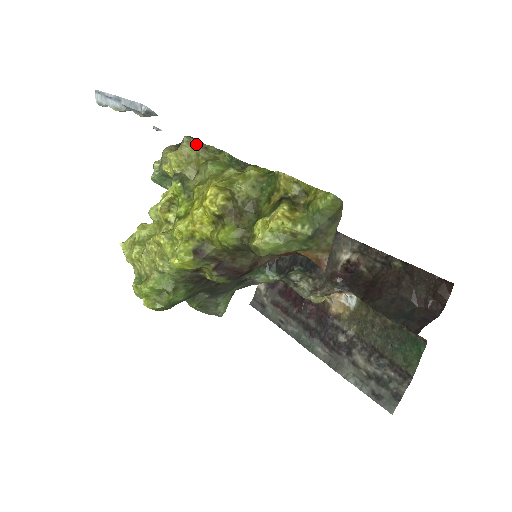
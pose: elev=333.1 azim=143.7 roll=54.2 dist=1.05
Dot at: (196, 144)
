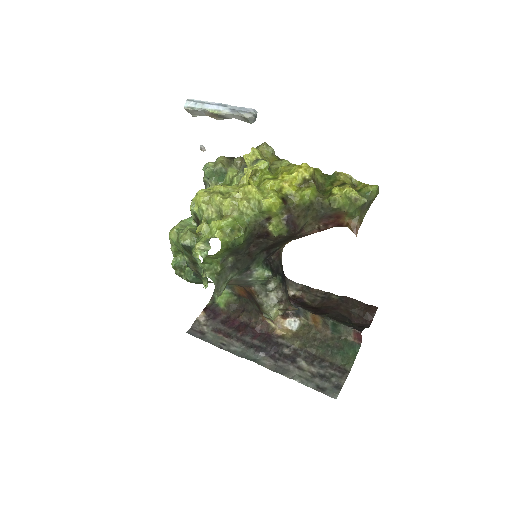
Dot at: (272, 149)
